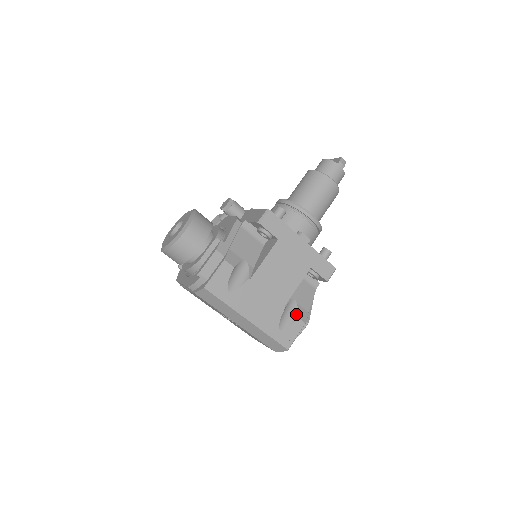
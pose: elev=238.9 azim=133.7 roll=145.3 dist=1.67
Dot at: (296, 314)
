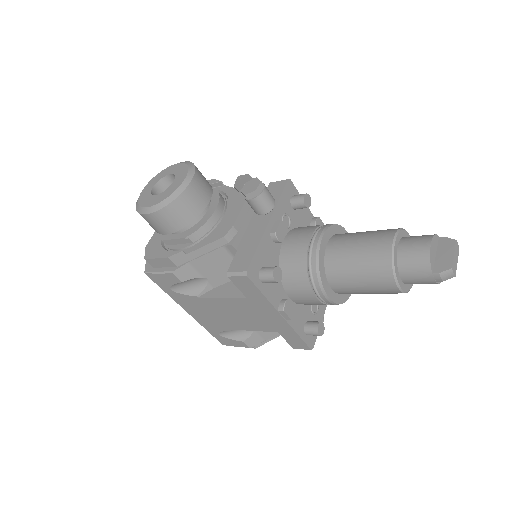
Dot at: (245, 337)
